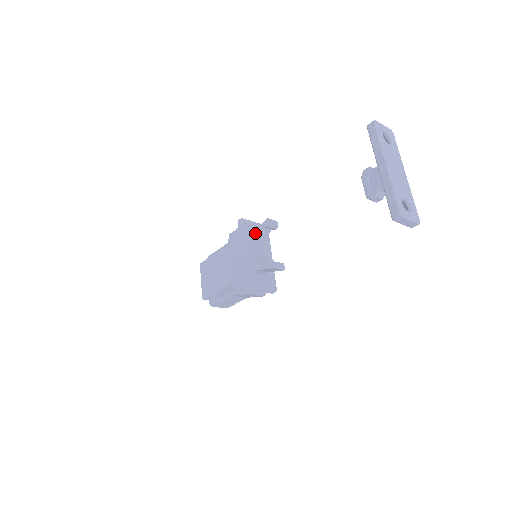
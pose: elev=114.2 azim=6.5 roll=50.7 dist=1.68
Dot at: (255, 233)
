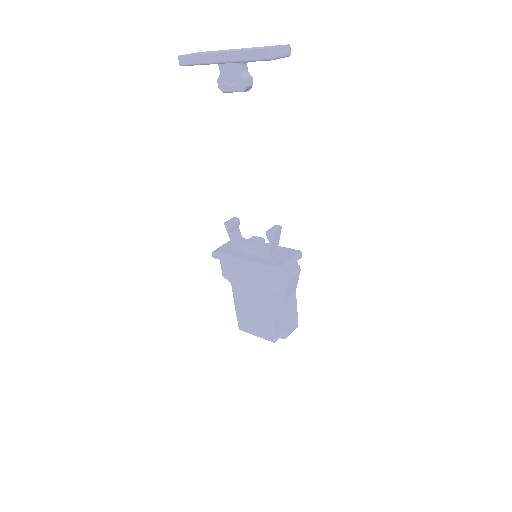
Dot at: (233, 245)
